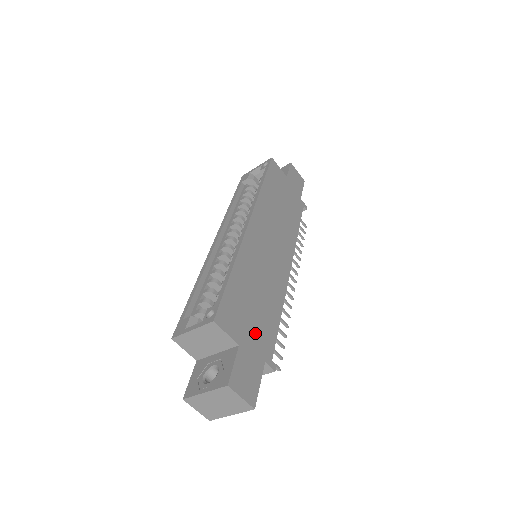
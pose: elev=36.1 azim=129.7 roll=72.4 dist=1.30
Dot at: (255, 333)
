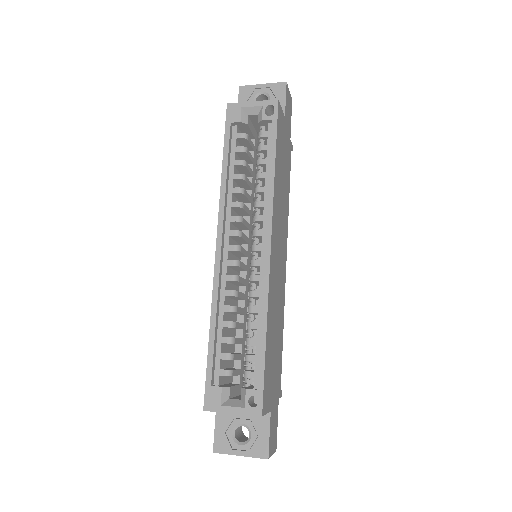
Dot at: (275, 381)
